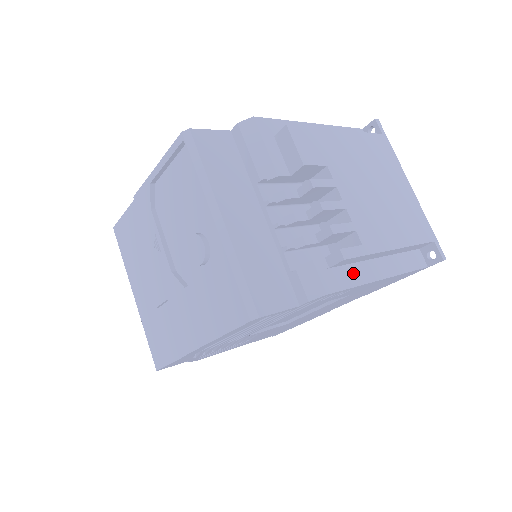
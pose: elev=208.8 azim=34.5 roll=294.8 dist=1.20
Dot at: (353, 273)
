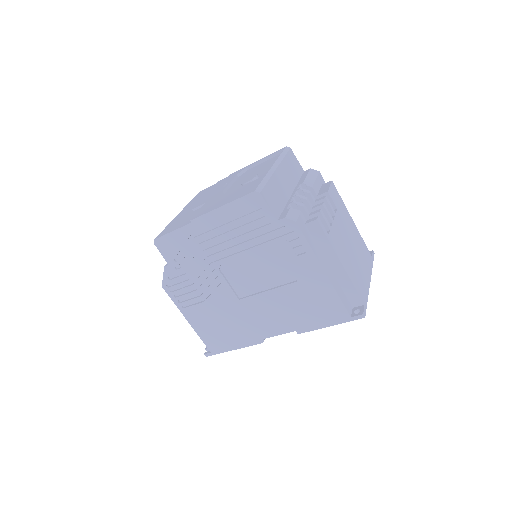
Dot at: (313, 244)
